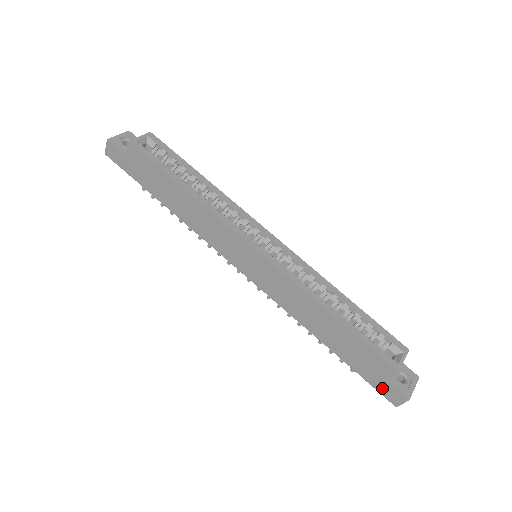
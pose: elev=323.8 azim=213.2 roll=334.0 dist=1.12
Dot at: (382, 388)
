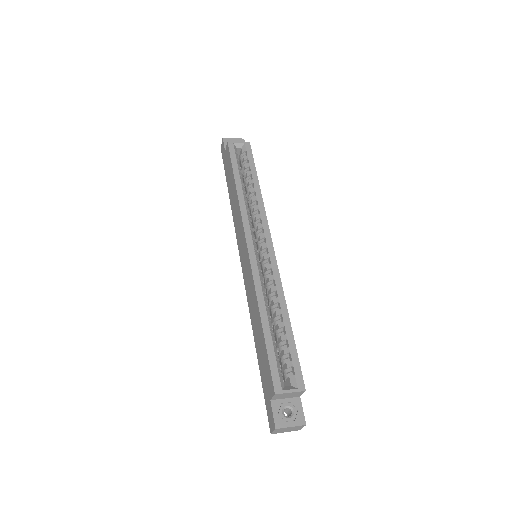
Dot at: (268, 408)
